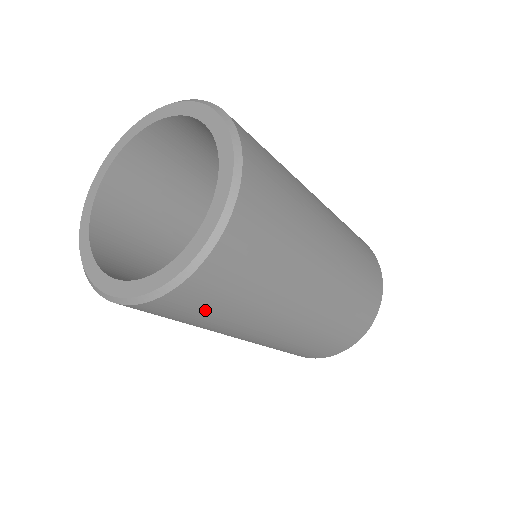
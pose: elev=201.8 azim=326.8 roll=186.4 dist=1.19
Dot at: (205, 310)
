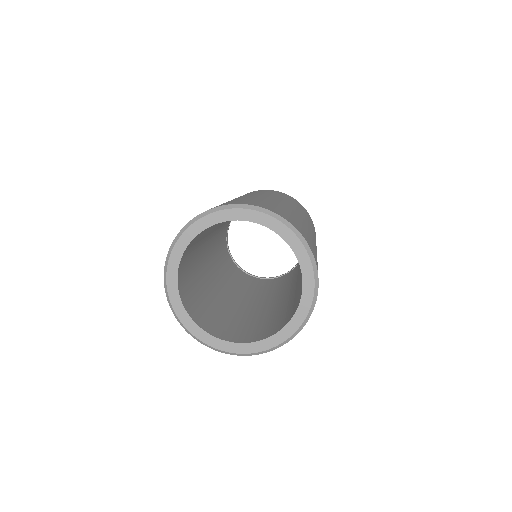
Dot at: occluded
